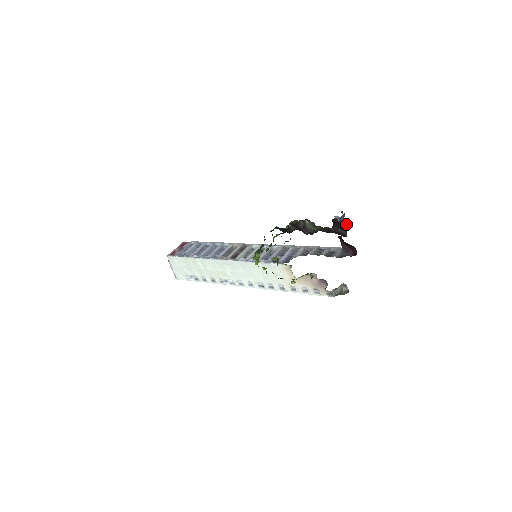
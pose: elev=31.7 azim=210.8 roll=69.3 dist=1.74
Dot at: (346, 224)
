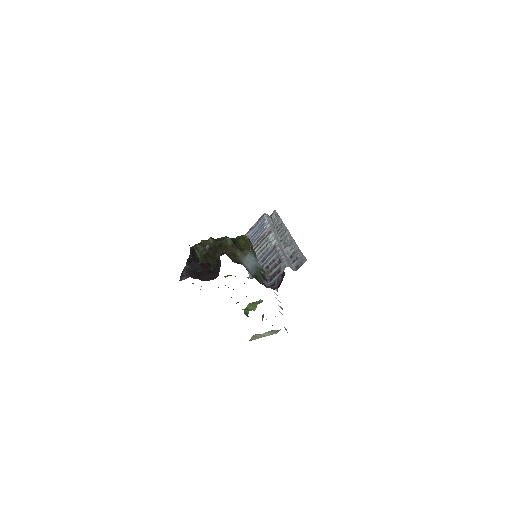
Dot at: occluded
